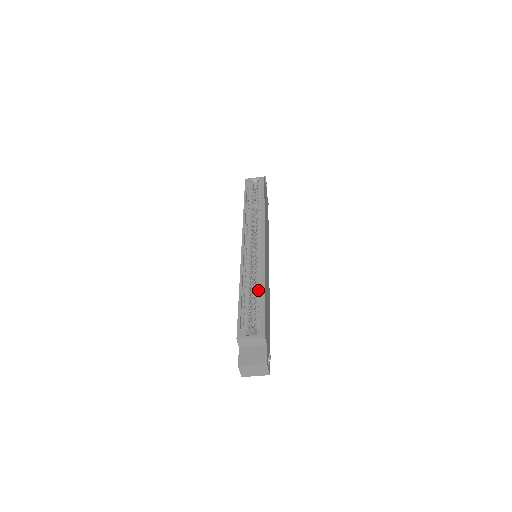
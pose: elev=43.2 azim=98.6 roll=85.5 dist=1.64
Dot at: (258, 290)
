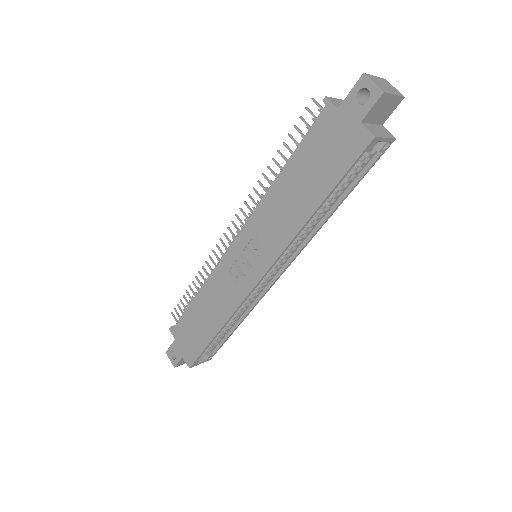
Dot at: (232, 323)
